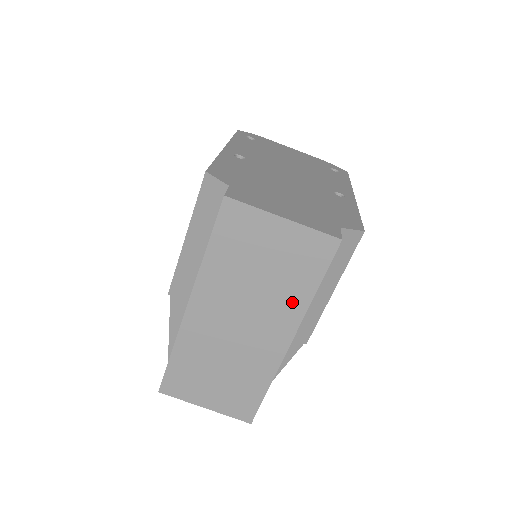
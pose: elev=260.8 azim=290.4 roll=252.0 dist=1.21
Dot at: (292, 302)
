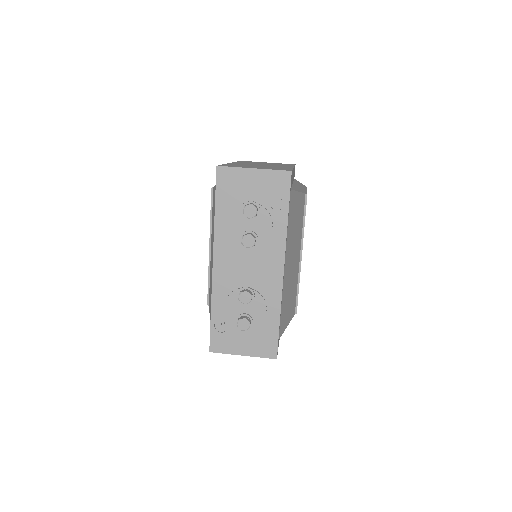
Dot at: occluded
